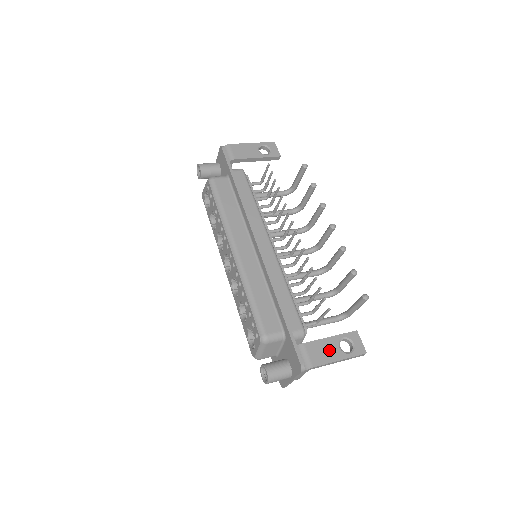
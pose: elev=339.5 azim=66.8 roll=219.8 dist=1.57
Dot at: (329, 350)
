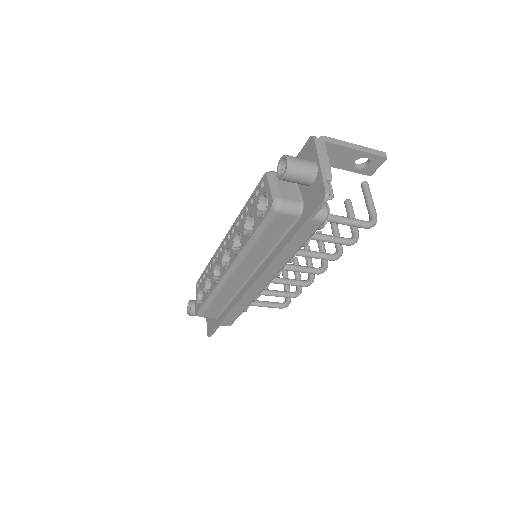
Dot at: occluded
